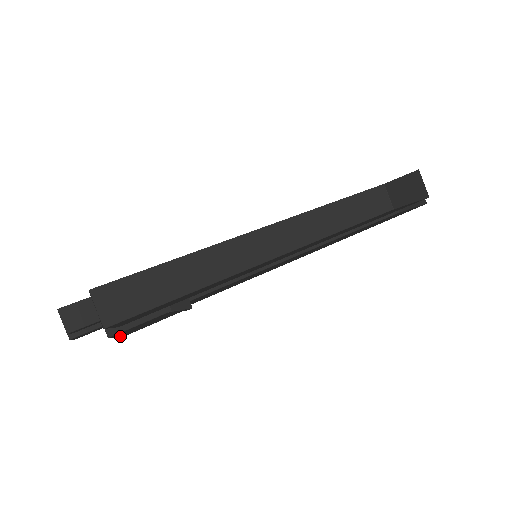
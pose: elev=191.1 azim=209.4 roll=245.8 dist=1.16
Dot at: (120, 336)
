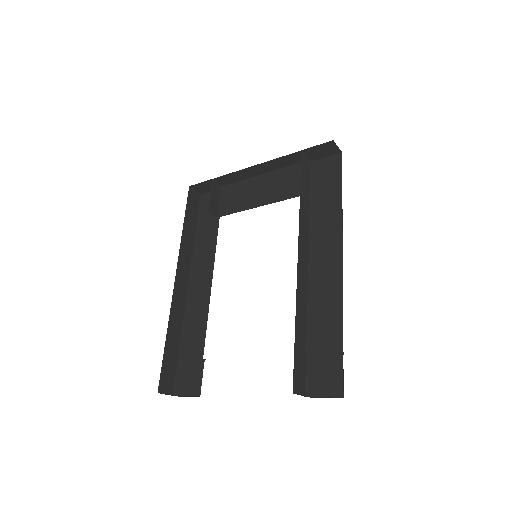
Dot at: (334, 396)
